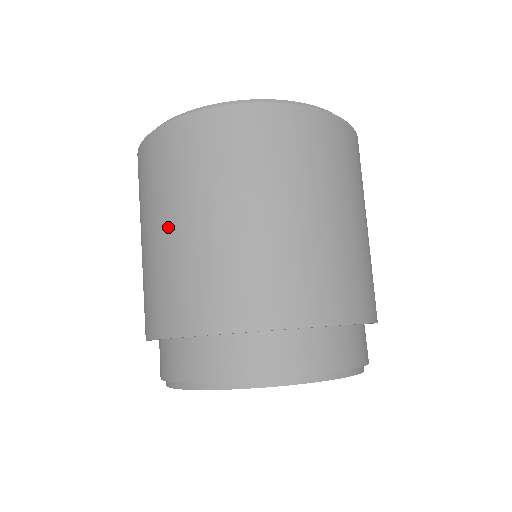
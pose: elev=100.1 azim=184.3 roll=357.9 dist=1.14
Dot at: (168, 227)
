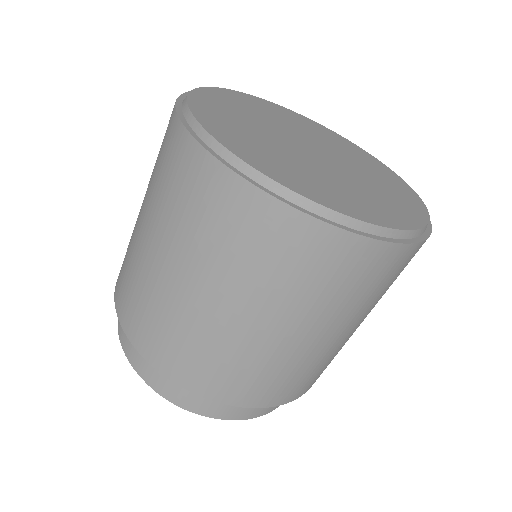
Dot at: (262, 325)
